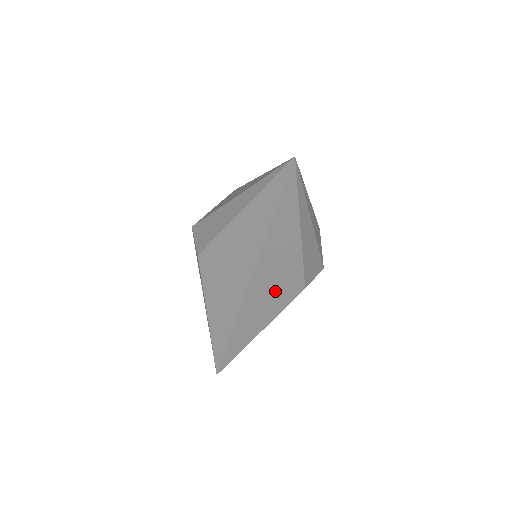
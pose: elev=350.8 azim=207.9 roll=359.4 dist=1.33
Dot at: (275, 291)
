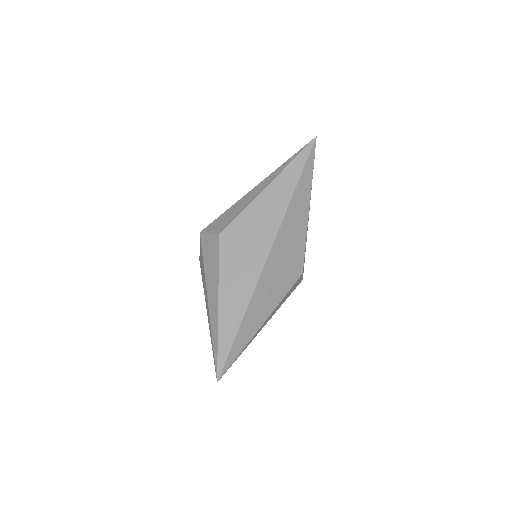
Dot at: (286, 264)
